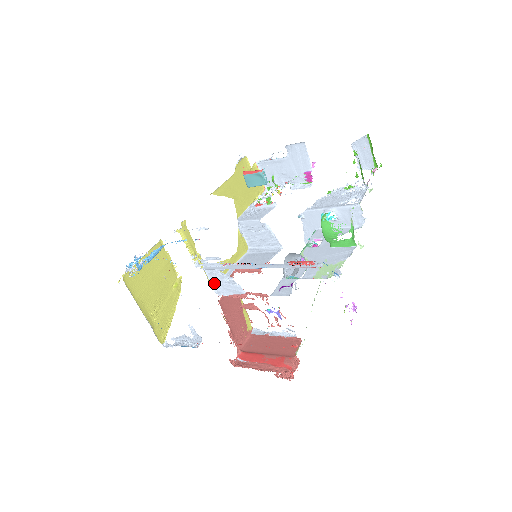
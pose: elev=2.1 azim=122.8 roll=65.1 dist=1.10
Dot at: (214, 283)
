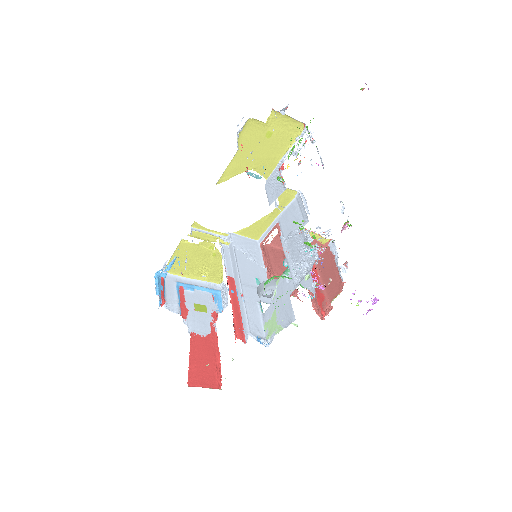
Dot at: (250, 245)
